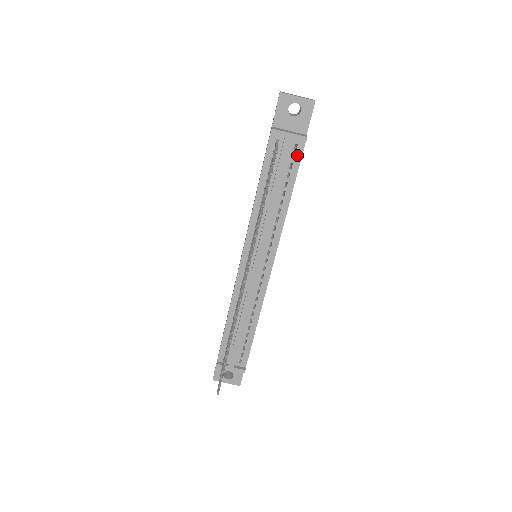
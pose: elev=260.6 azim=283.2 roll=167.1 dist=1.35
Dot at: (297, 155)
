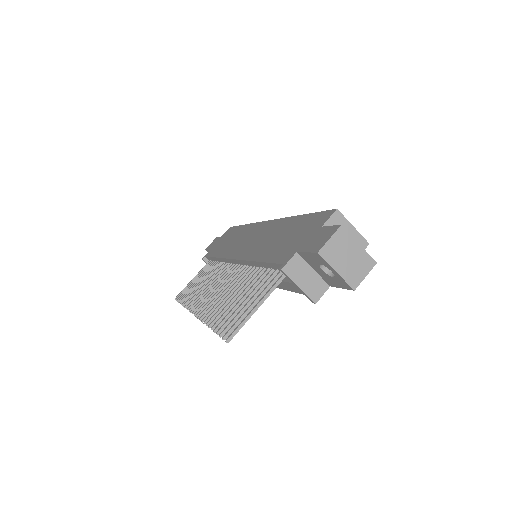
Dot at: occluded
